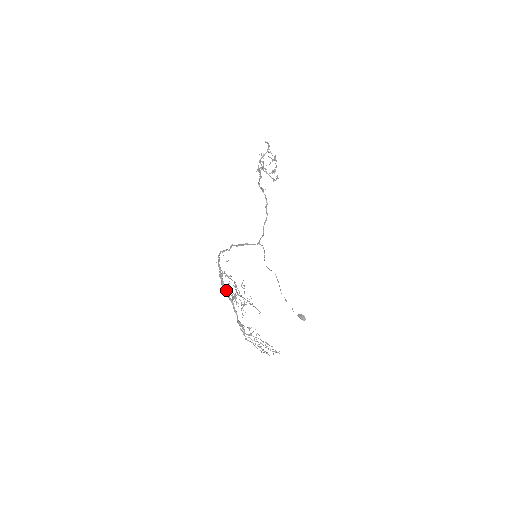
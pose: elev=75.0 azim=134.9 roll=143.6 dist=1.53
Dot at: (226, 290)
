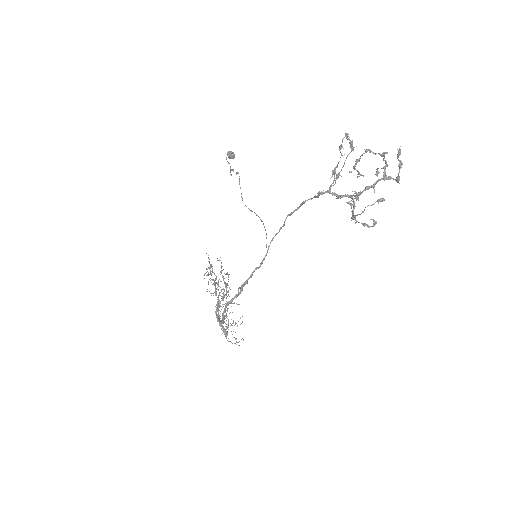
Dot at: occluded
